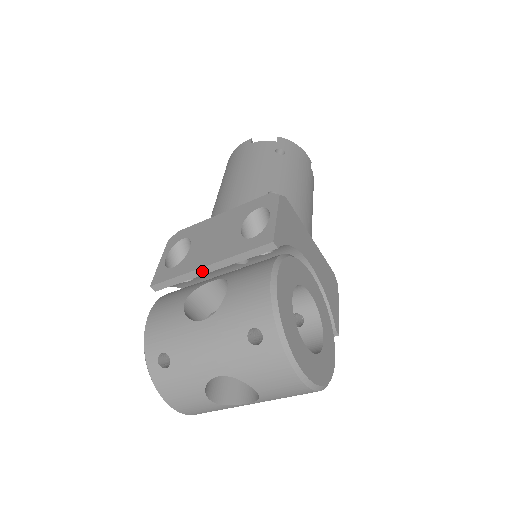
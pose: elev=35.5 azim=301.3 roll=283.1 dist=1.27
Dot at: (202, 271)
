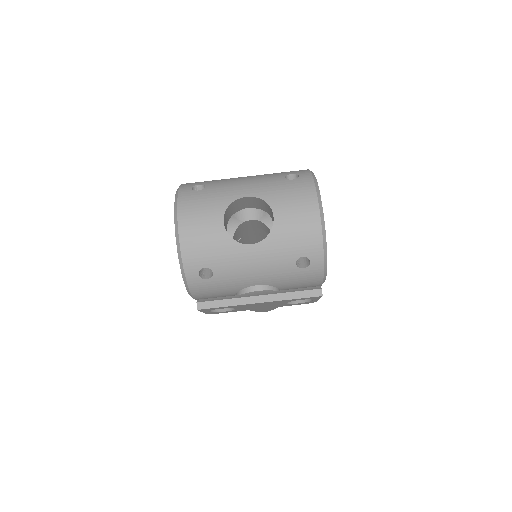
Dot at: occluded
